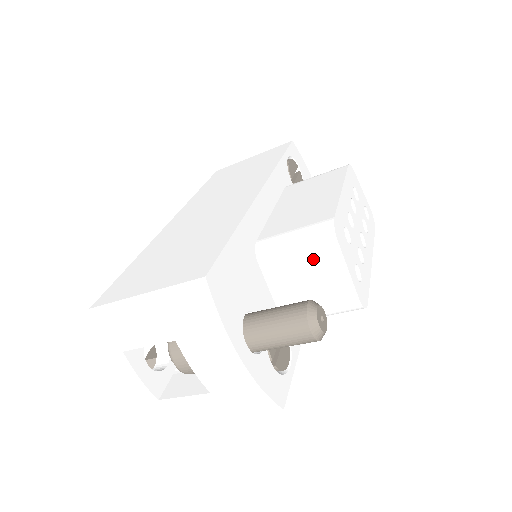
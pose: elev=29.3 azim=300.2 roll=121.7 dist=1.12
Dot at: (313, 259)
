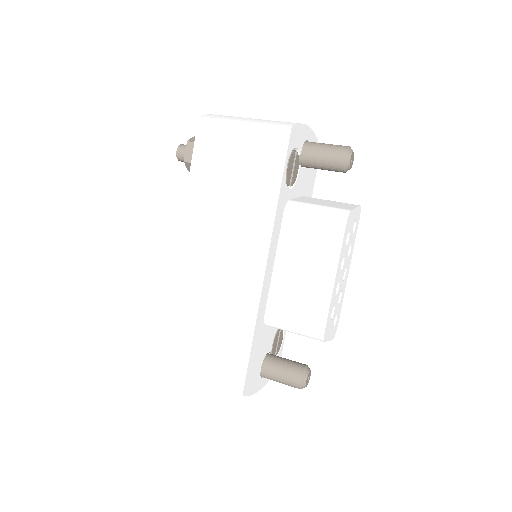
Dot at: occluded
